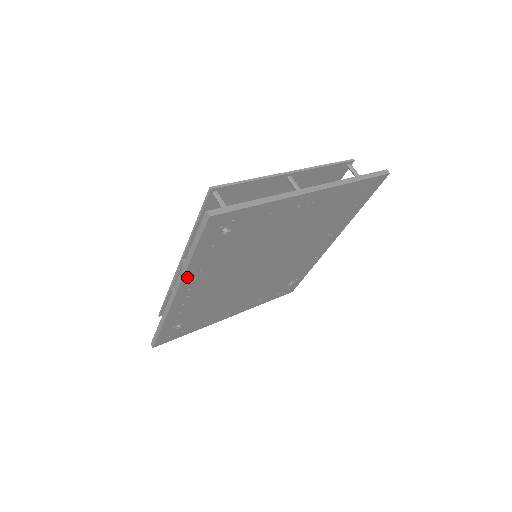
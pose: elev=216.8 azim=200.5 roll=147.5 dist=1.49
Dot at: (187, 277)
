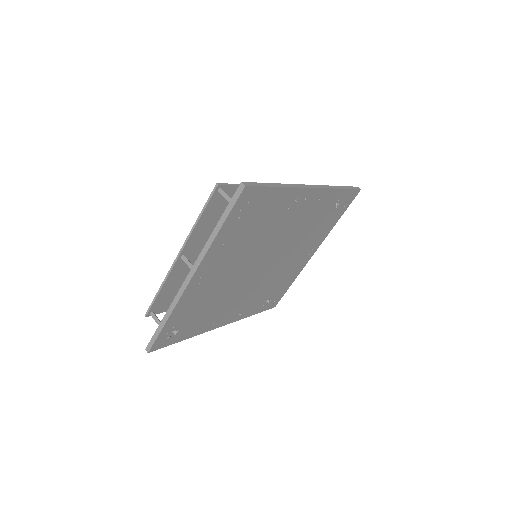
Dot at: (207, 329)
